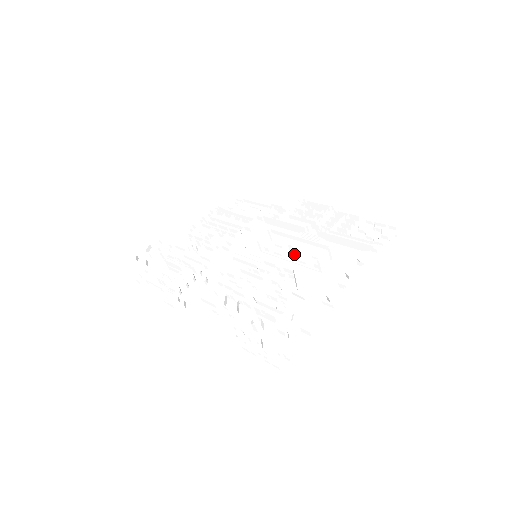
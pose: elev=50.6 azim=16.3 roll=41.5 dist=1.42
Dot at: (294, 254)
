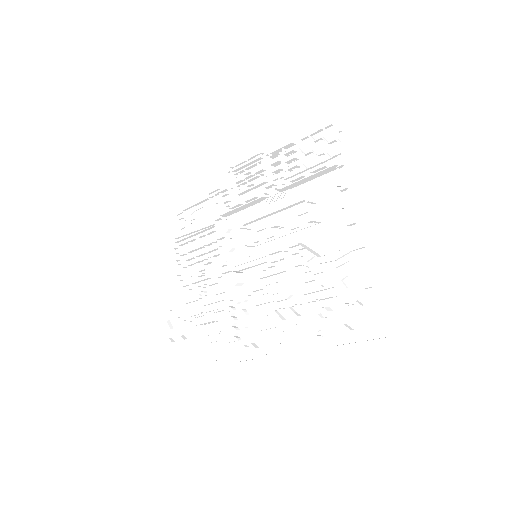
Dot at: (282, 227)
